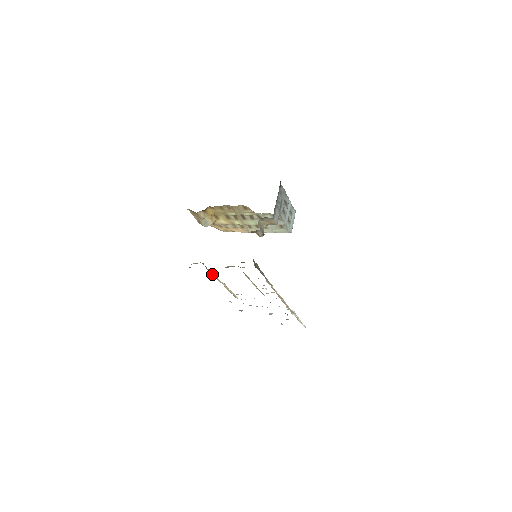
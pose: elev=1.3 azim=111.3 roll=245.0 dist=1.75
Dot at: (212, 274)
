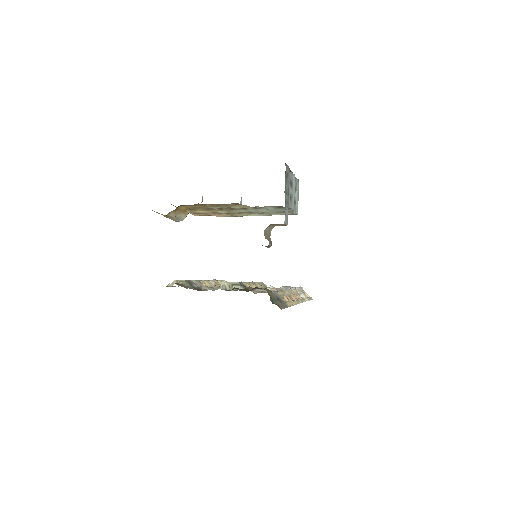
Dot at: (200, 286)
